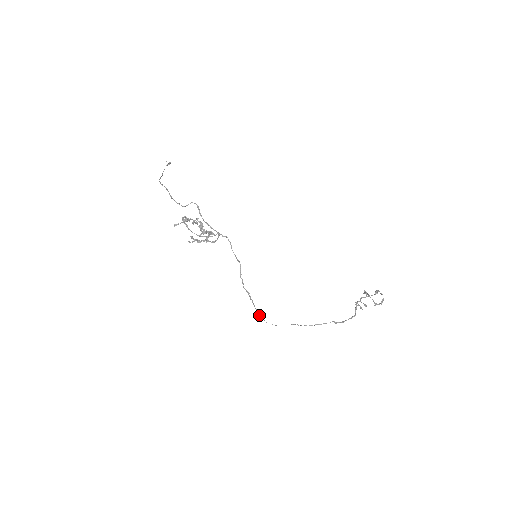
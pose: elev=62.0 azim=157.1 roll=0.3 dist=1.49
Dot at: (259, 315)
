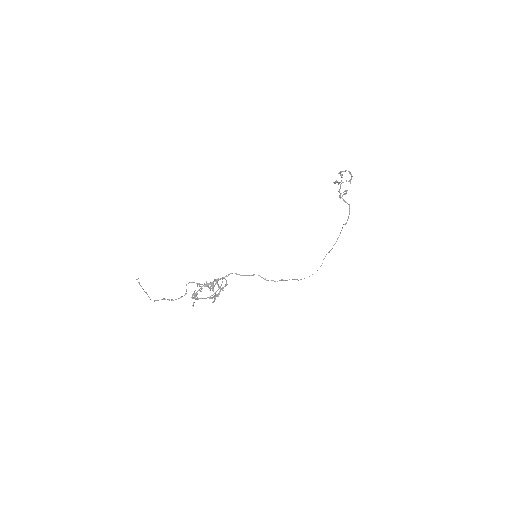
Dot at: occluded
